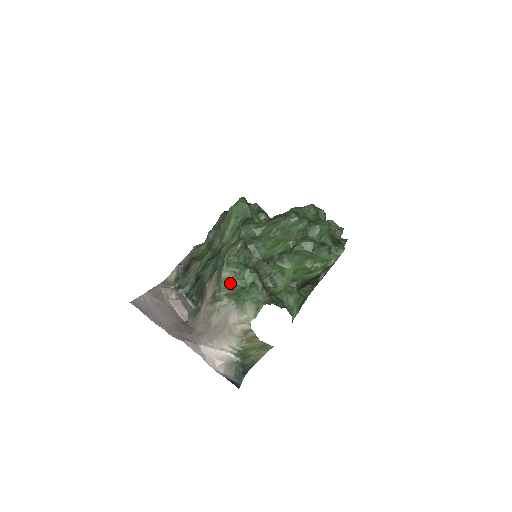
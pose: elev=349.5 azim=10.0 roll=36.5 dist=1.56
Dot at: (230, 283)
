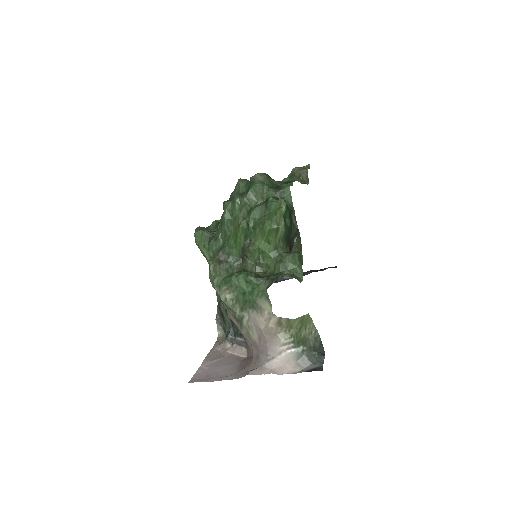
Dot at: (232, 300)
